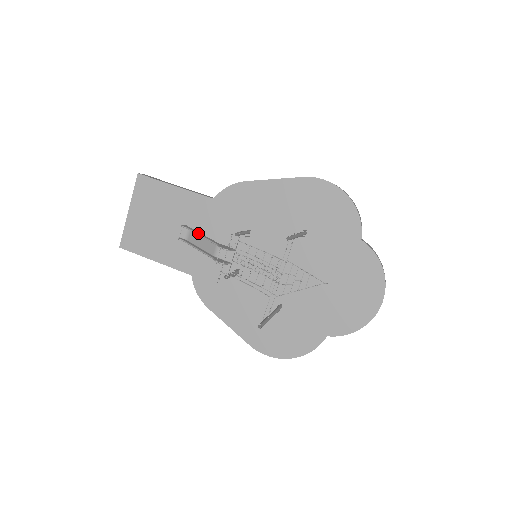
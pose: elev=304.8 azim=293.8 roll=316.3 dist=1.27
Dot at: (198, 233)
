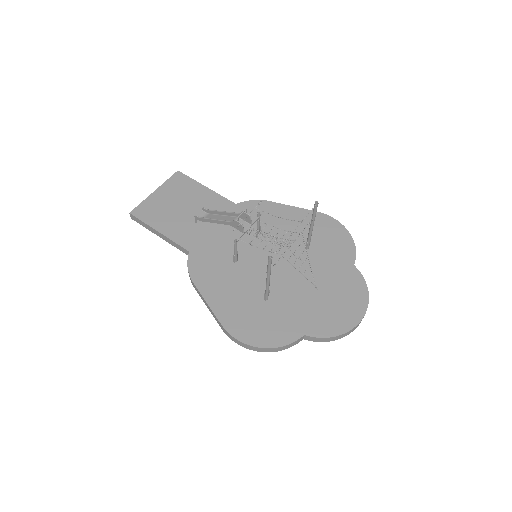
Dot at: (219, 211)
